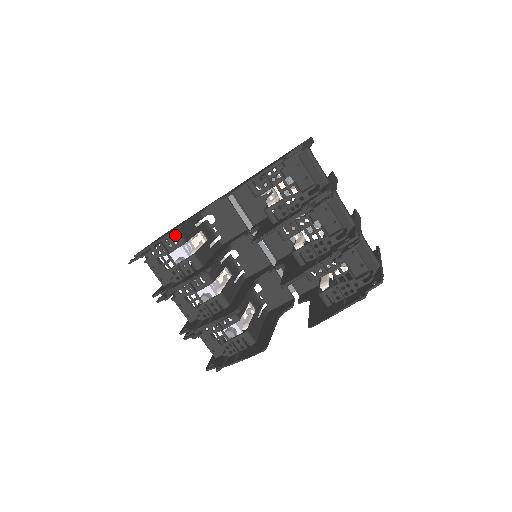
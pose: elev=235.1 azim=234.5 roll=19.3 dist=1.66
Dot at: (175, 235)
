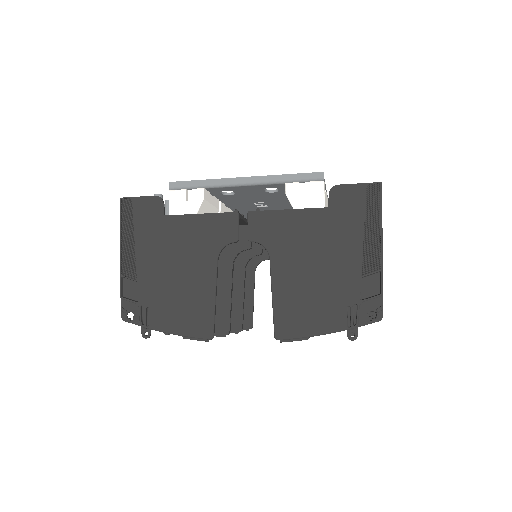
Dot at: (189, 307)
